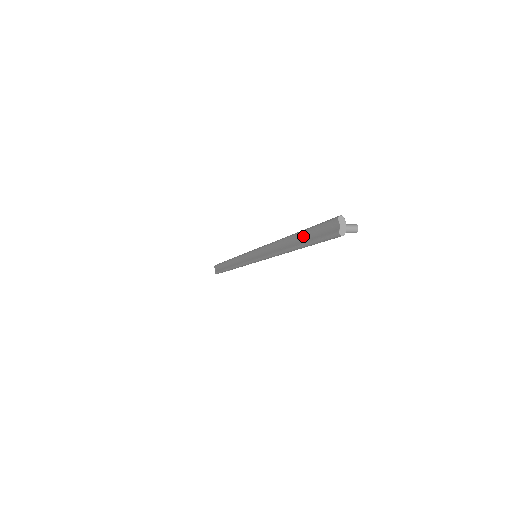
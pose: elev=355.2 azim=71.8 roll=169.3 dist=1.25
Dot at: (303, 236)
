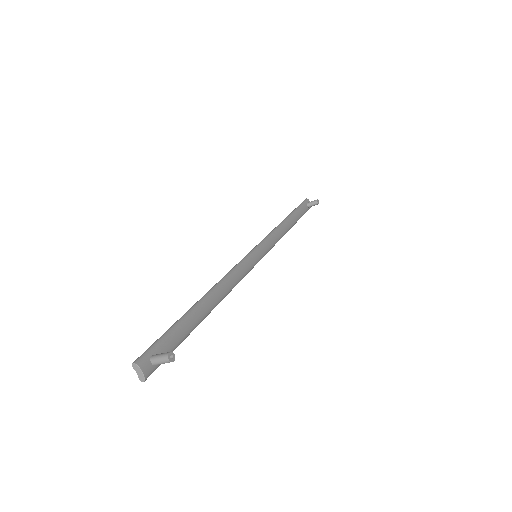
Dot at: (184, 322)
